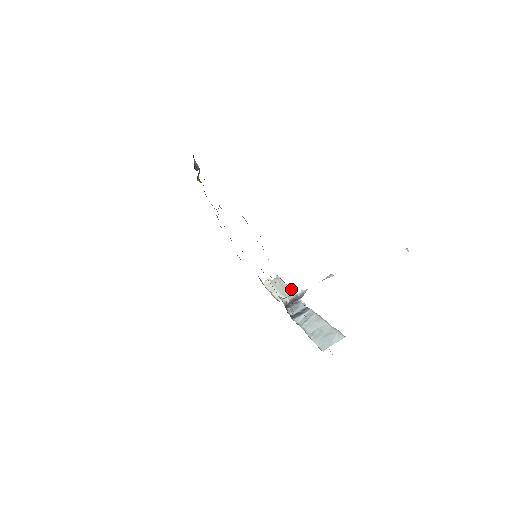
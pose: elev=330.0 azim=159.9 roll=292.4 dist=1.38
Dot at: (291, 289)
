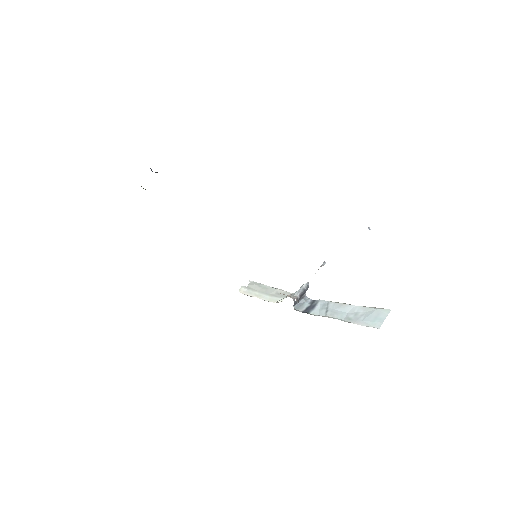
Dot at: (279, 289)
